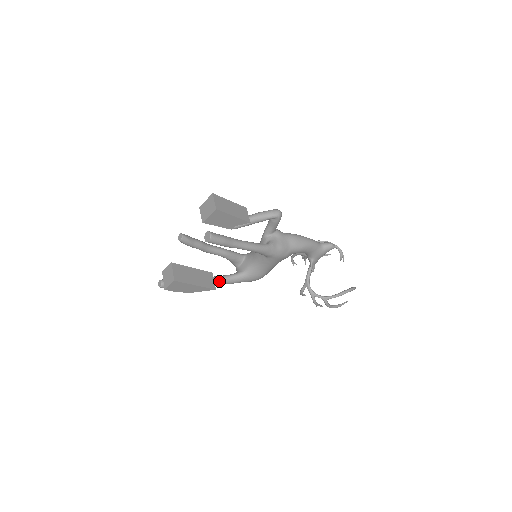
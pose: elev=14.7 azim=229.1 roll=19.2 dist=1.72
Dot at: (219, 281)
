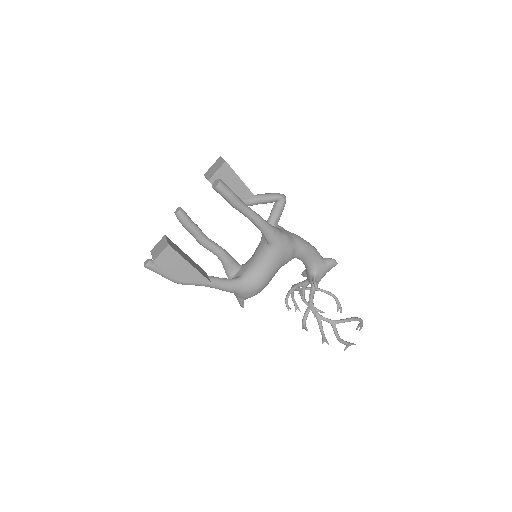
Dot at: (214, 280)
